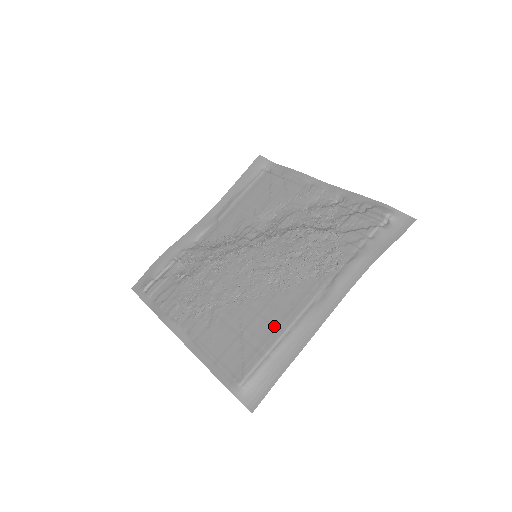
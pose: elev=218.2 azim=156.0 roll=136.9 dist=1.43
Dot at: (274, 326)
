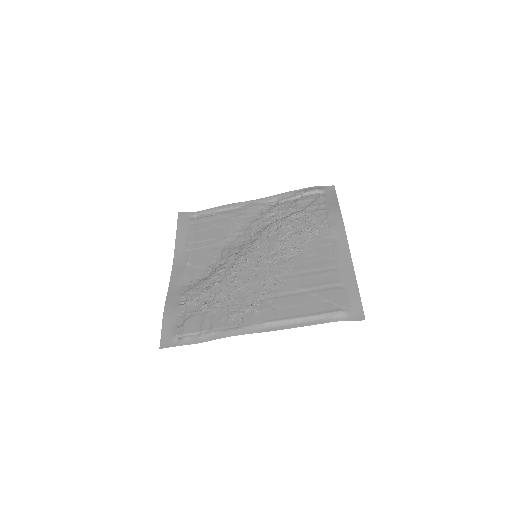
Dot at: (323, 272)
